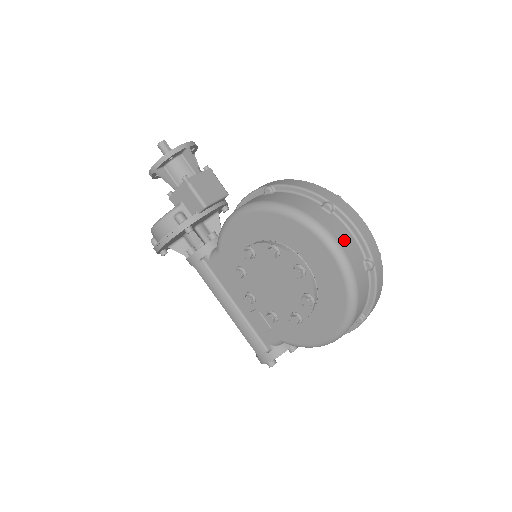
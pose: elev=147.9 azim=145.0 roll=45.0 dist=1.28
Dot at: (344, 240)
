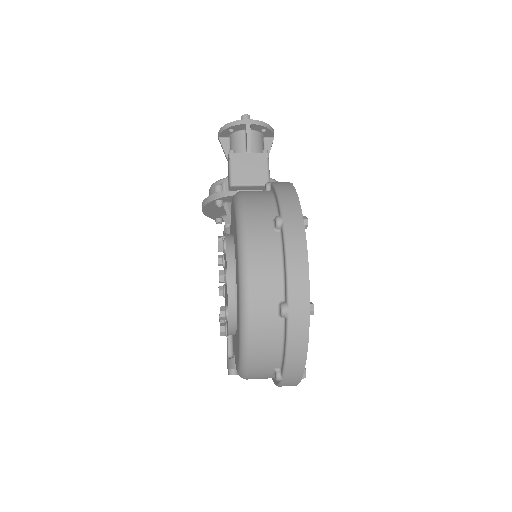
Dot at: (262, 263)
